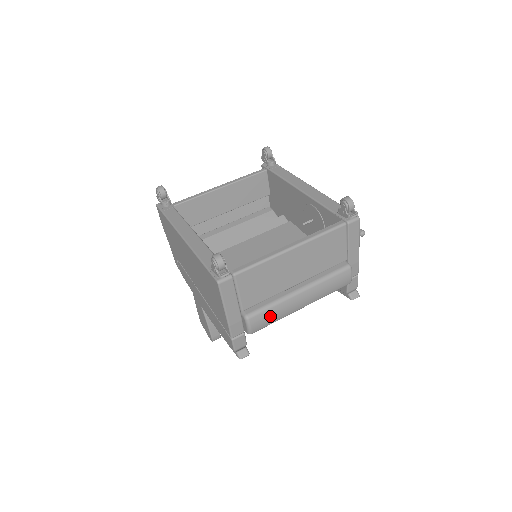
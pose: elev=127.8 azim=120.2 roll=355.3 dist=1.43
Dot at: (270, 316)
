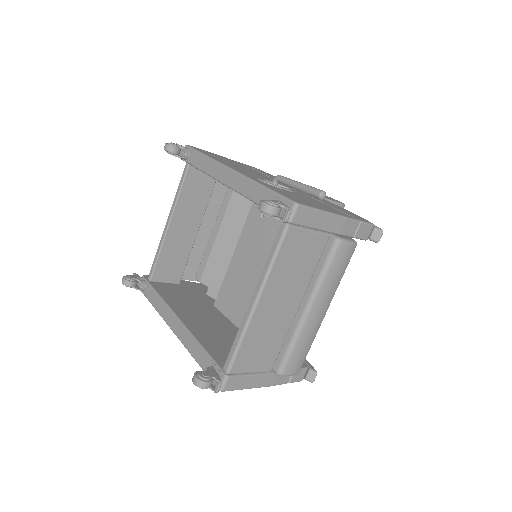
Dot at: (300, 352)
